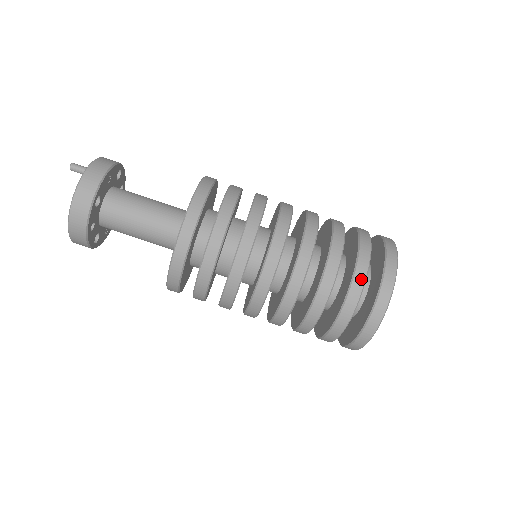
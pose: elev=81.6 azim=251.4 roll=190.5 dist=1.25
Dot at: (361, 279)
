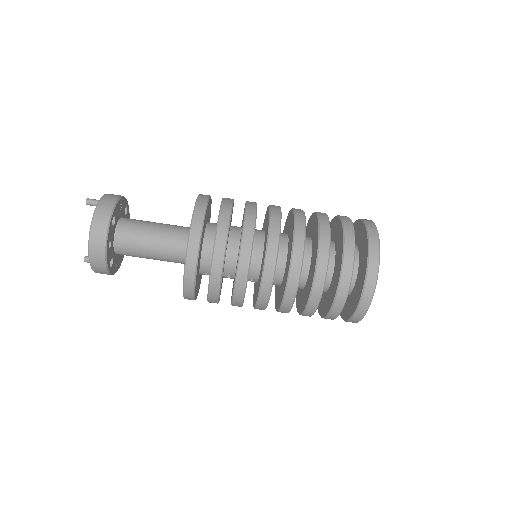
Dot at: (351, 238)
